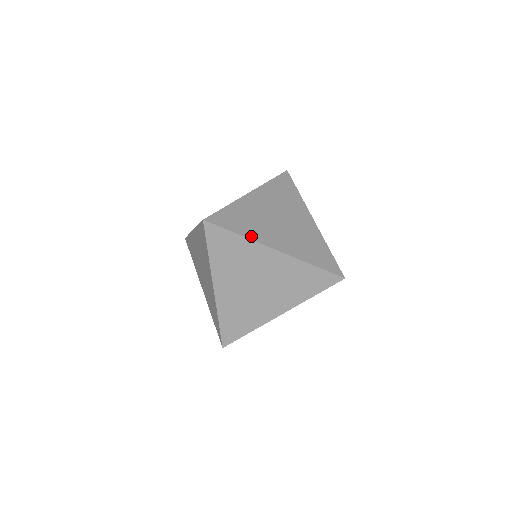
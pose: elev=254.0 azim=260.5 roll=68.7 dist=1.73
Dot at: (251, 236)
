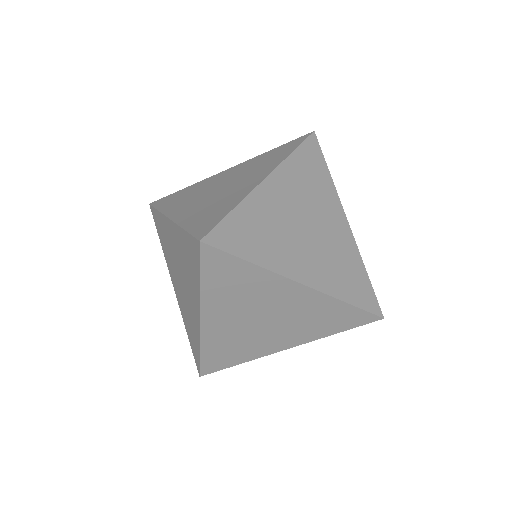
Dot at: occluded
